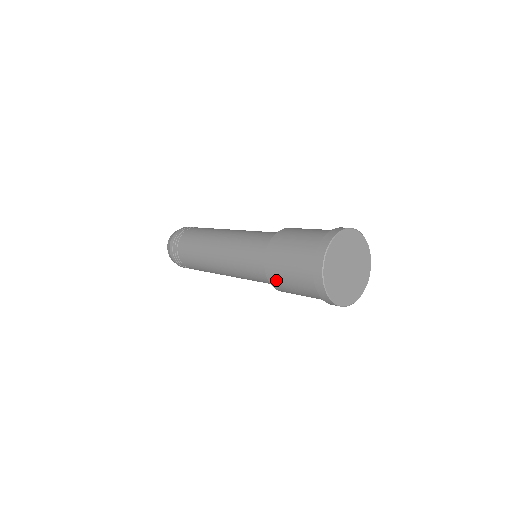
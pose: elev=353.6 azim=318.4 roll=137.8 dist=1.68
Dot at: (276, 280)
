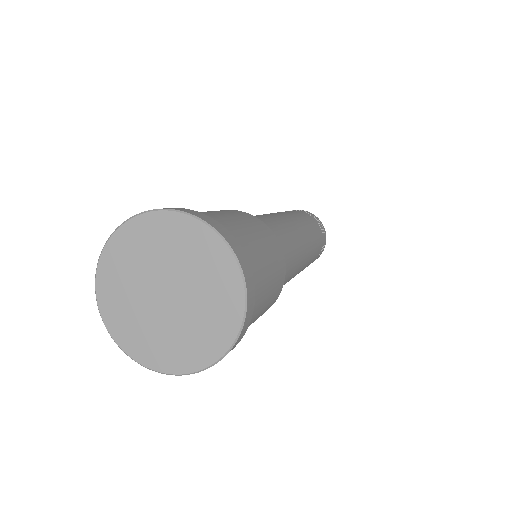
Dot at: occluded
